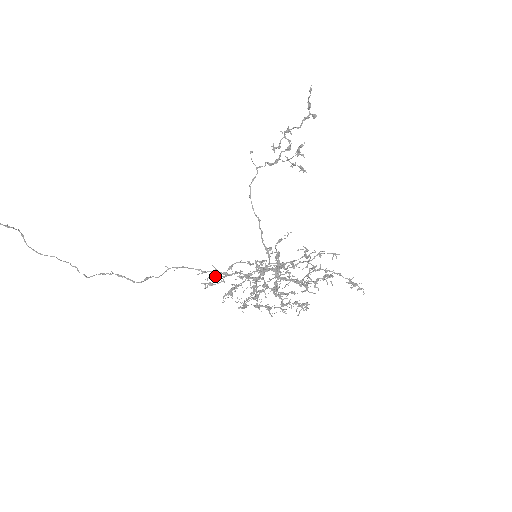
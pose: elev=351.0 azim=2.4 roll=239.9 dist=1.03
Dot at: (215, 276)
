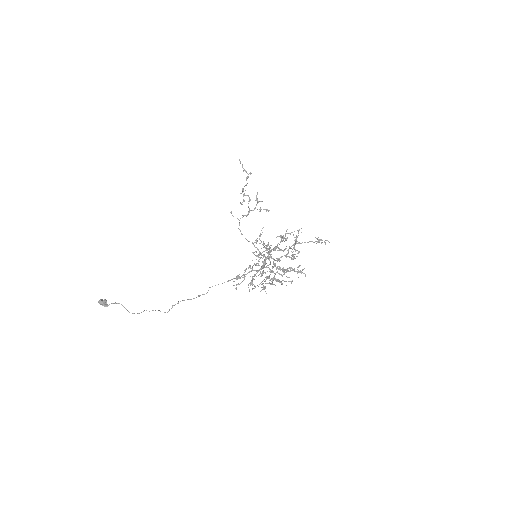
Dot at: (238, 278)
